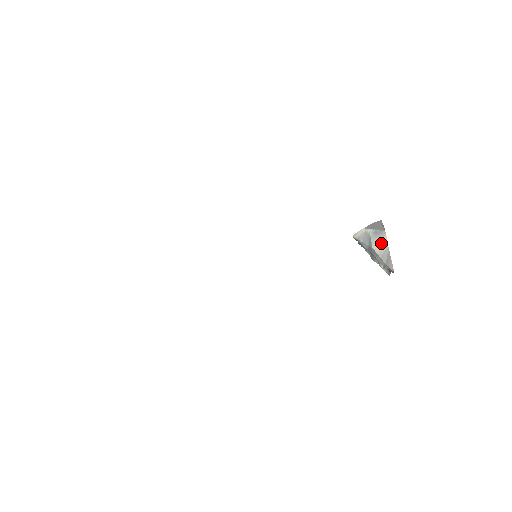
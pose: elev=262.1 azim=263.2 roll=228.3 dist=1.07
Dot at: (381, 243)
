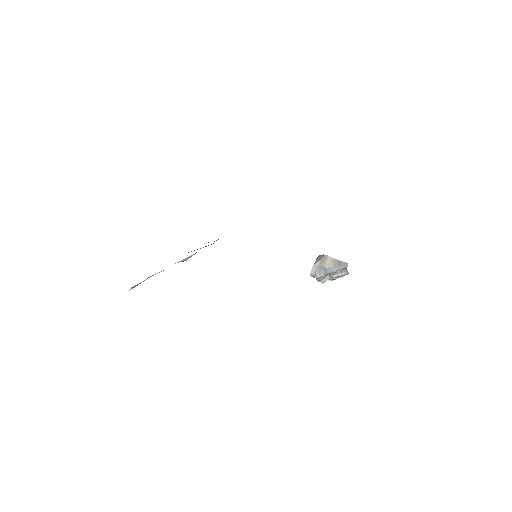
Dot at: (328, 261)
